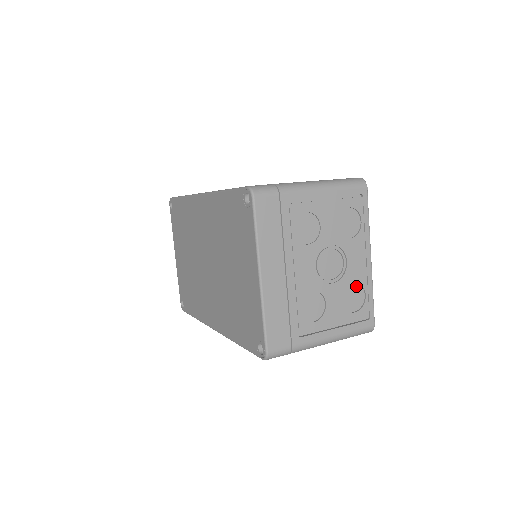
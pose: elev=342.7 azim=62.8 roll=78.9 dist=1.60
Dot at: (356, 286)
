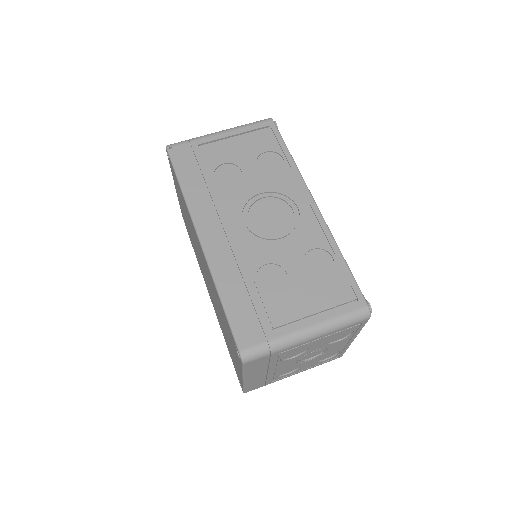
Dot at: occluded
